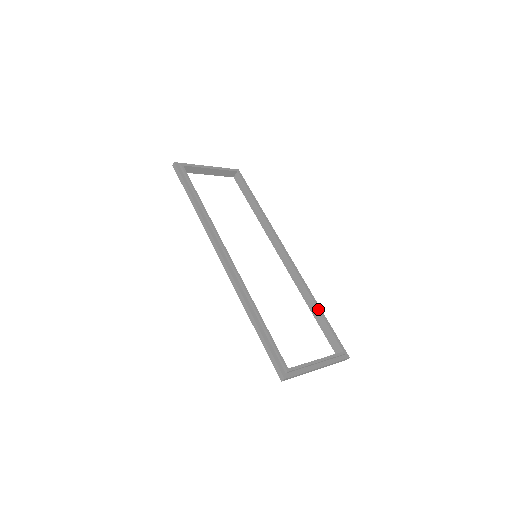
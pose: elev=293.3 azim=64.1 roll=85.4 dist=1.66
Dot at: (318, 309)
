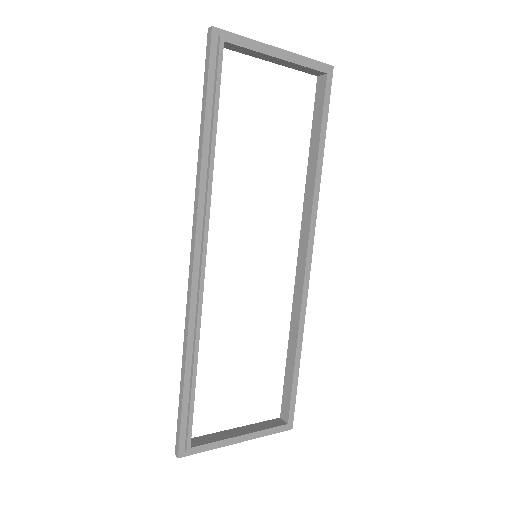
Dot at: (295, 360)
